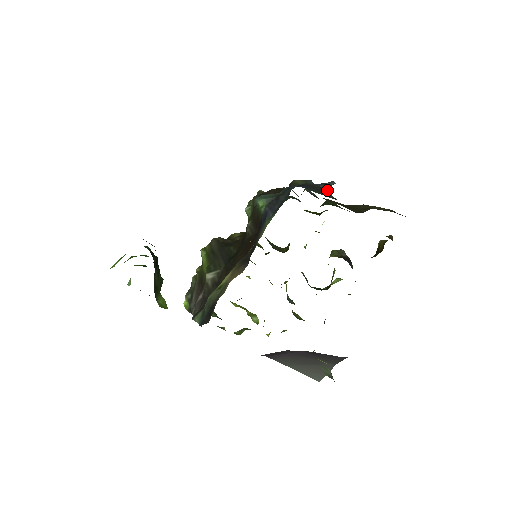
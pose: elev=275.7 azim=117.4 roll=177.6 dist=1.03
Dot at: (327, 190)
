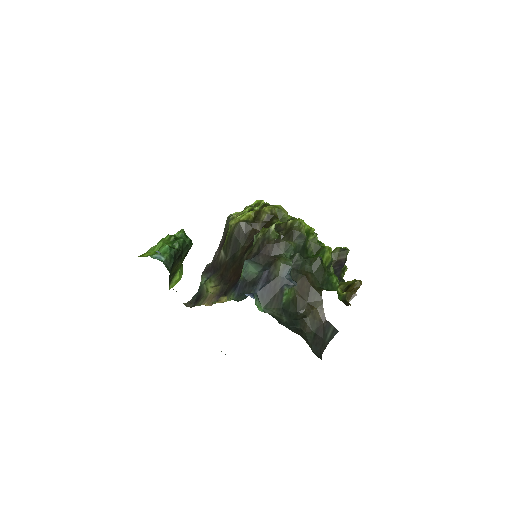
Dot at: (288, 290)
